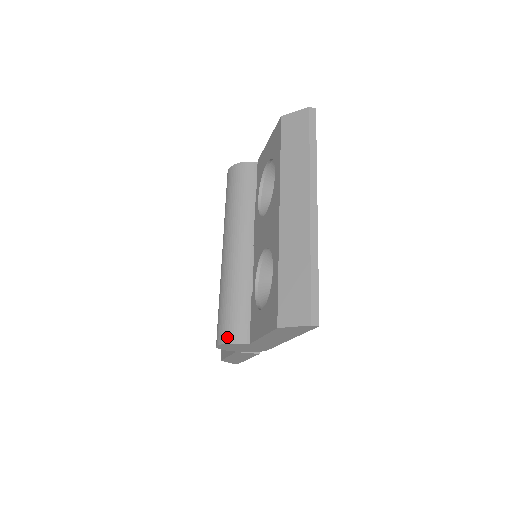
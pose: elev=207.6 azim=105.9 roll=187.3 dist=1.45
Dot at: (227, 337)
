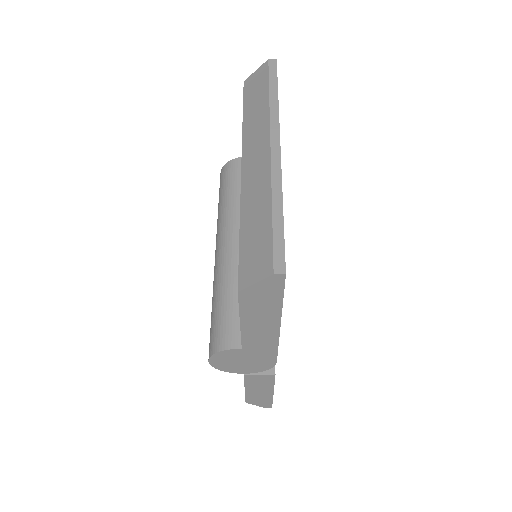
Dot at: (215, 345)
